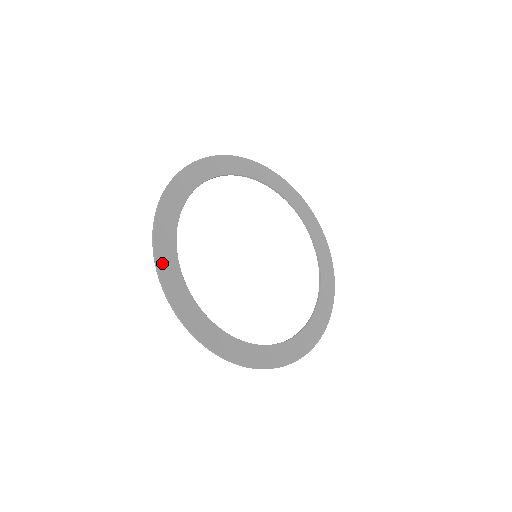
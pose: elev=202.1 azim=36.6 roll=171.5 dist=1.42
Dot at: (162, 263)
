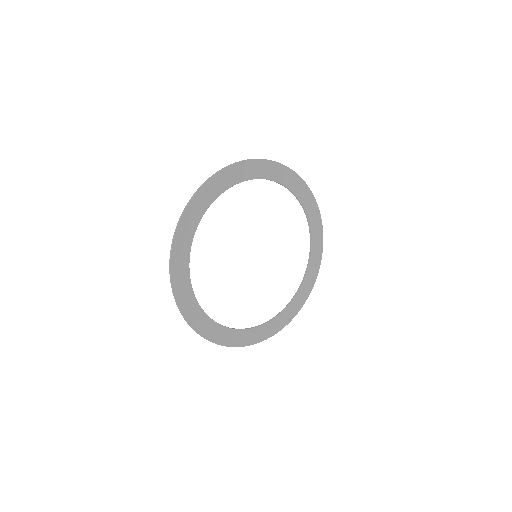
Dot at: (181, 300)
